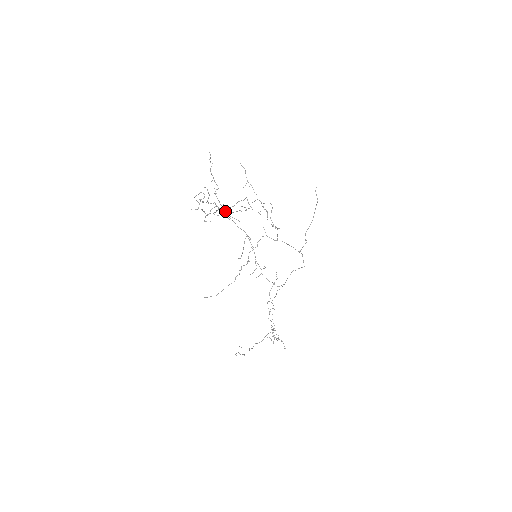
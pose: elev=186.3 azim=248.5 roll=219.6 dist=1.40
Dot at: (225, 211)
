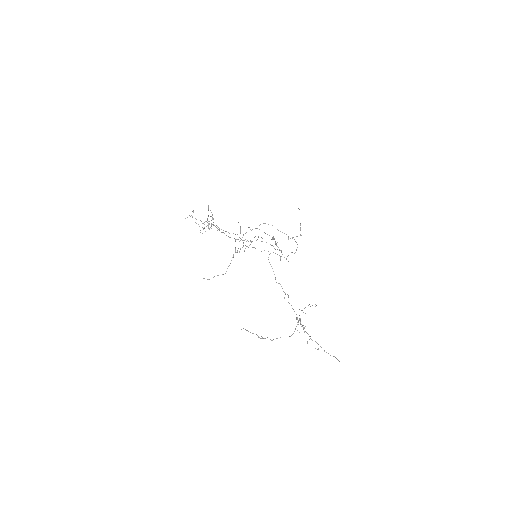
Dot at: (213, 222)
